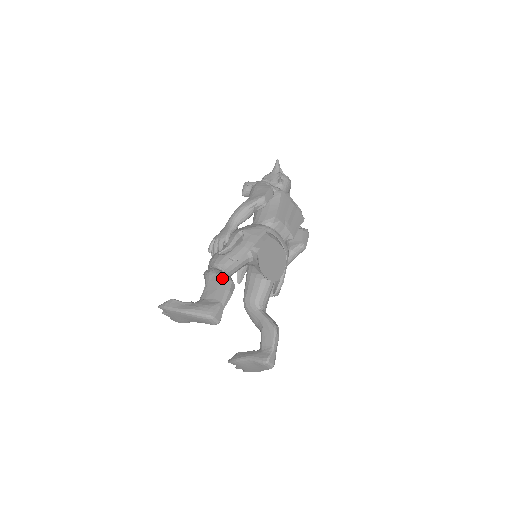
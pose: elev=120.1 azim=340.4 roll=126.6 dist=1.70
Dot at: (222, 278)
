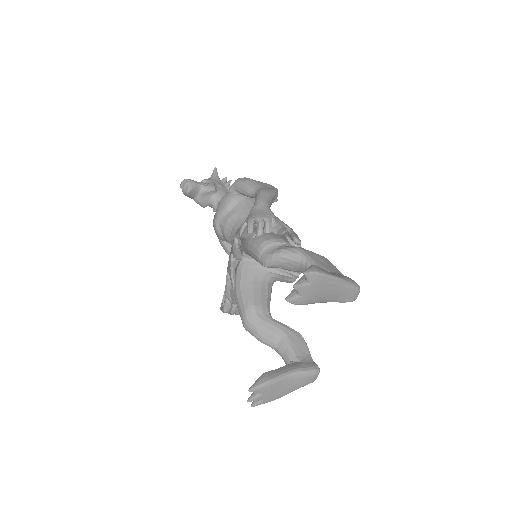
Dot at: (320, 255)
